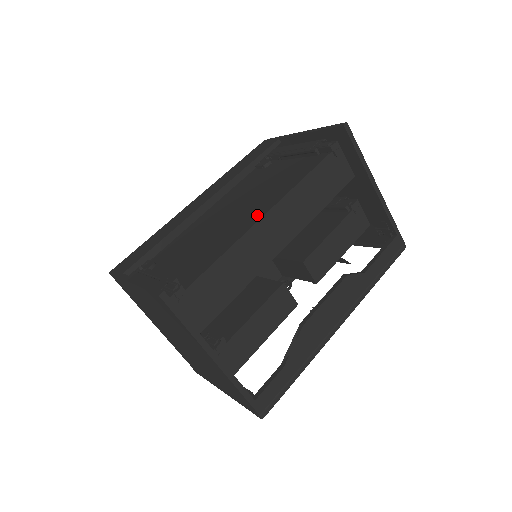
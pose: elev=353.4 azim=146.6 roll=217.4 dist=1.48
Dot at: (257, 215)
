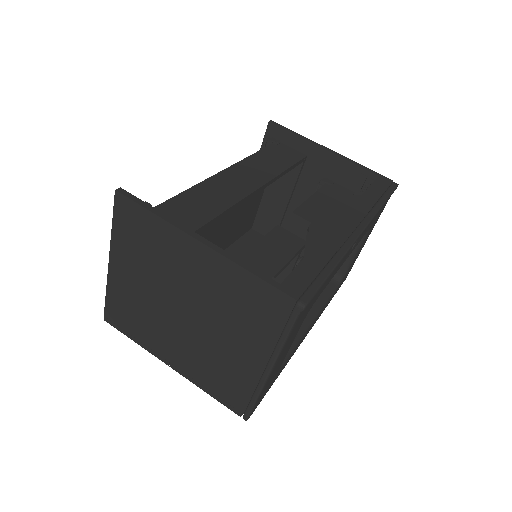
Dot at: occluded
